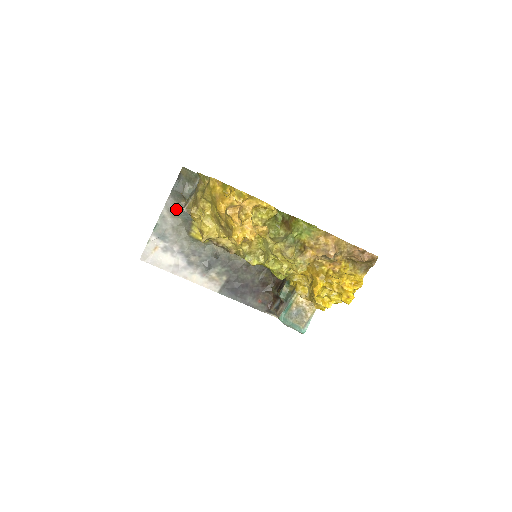
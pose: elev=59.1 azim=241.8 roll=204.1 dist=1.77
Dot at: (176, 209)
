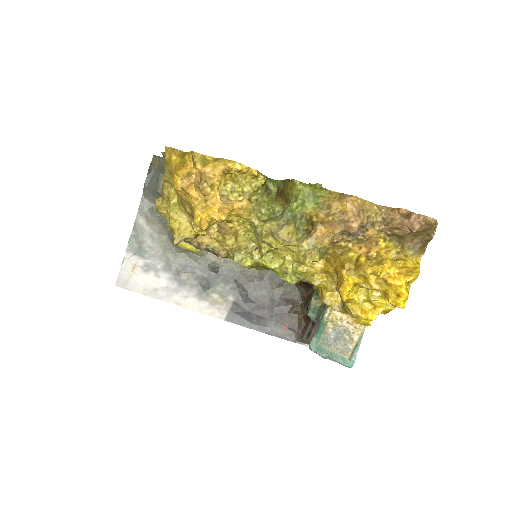
Dot at: (153, 213)
